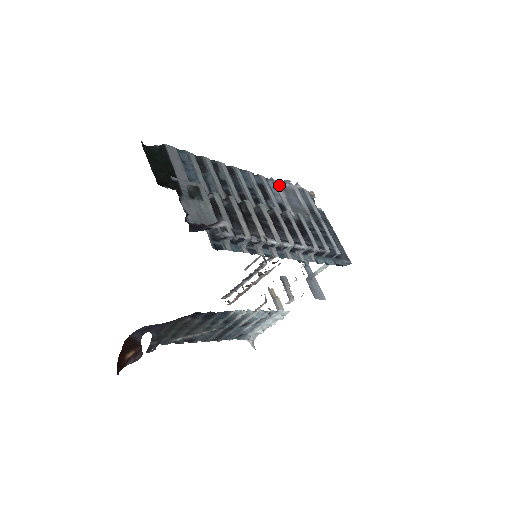
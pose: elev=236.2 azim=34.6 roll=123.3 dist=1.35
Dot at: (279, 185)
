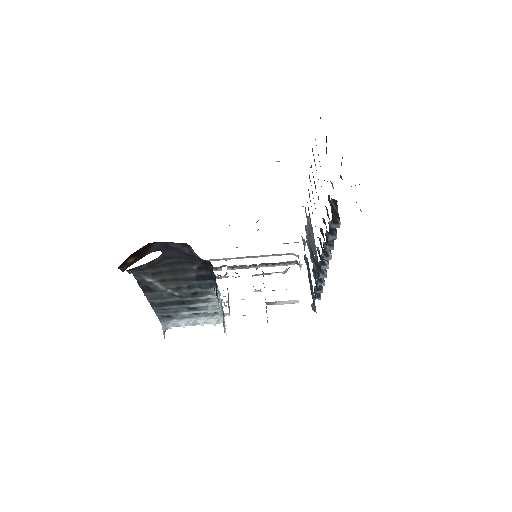
Dot at: occluded
